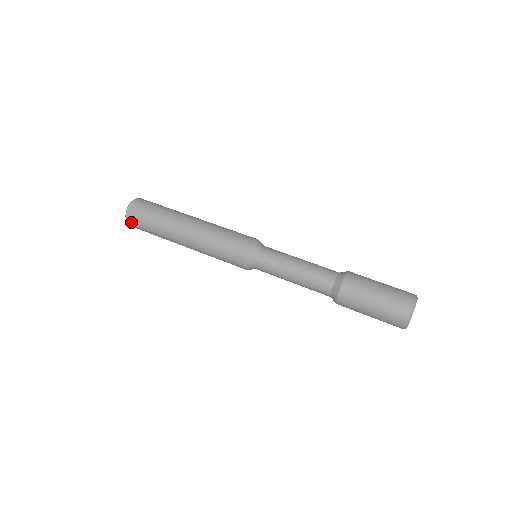
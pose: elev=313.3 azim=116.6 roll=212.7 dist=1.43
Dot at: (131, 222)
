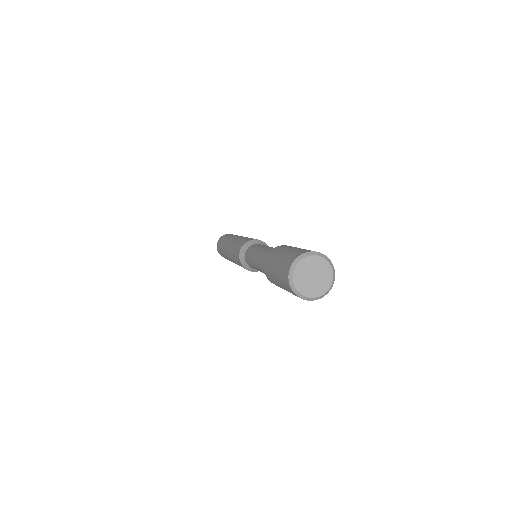
Dot at: occluded
